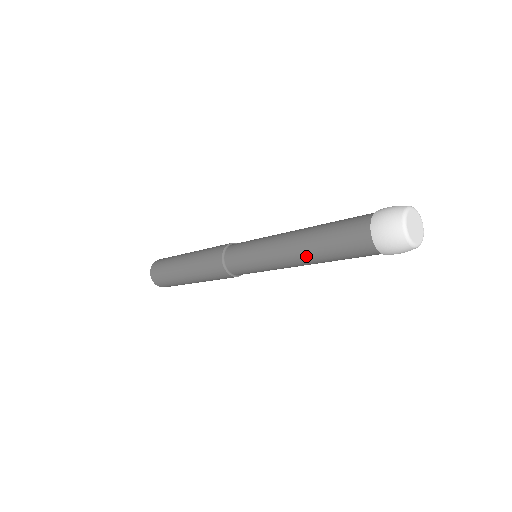
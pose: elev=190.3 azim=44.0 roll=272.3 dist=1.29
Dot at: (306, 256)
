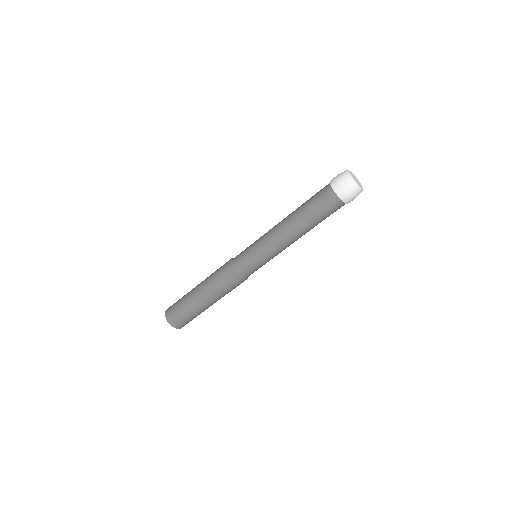
Dot at: (291, 221)
